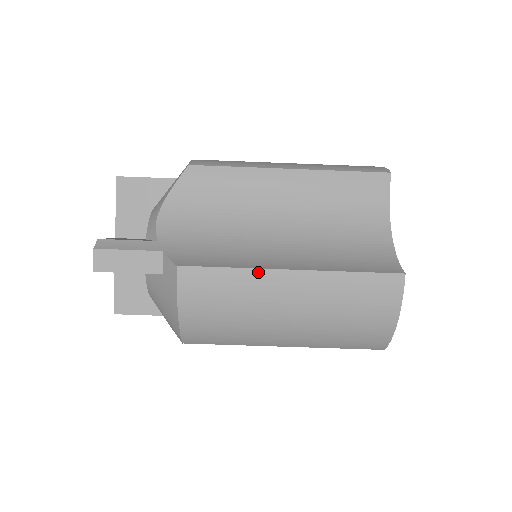
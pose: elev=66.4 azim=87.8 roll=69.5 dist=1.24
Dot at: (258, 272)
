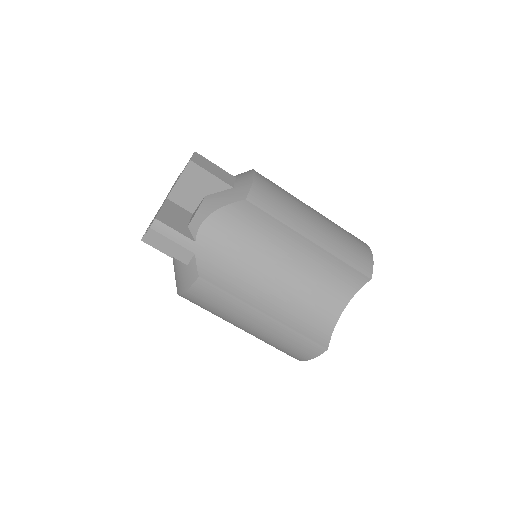
Dot at: (246, 305)
